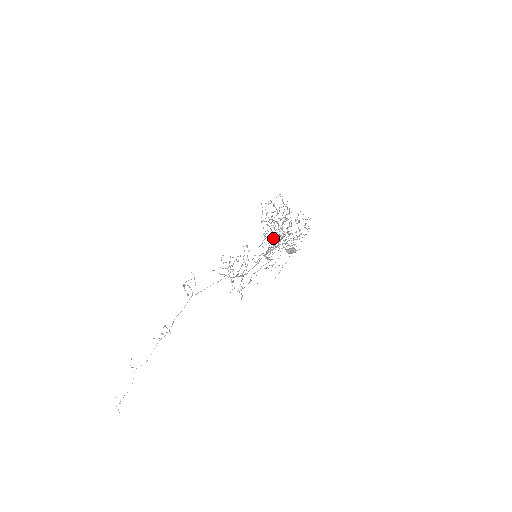
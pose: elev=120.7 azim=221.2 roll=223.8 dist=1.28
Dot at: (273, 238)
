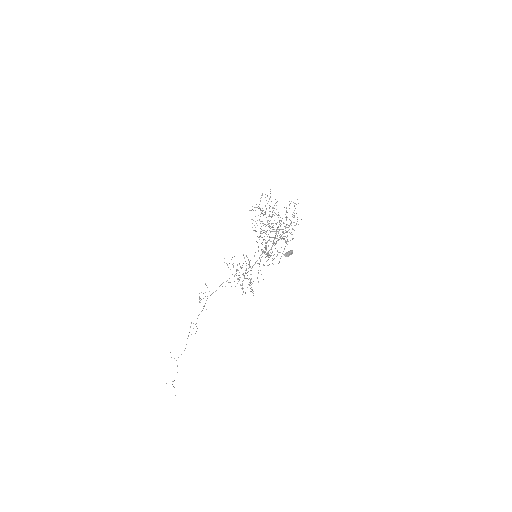
Dot at: occluded
